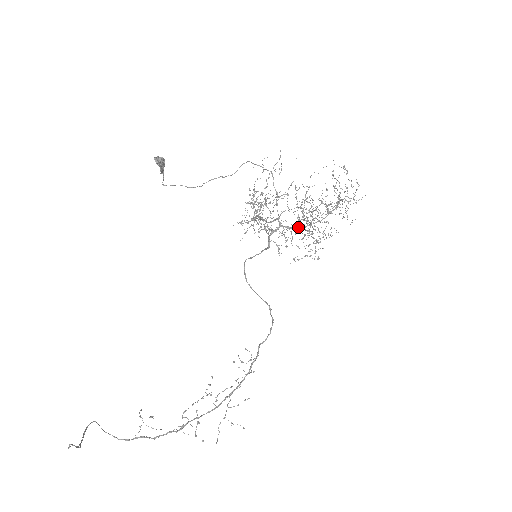
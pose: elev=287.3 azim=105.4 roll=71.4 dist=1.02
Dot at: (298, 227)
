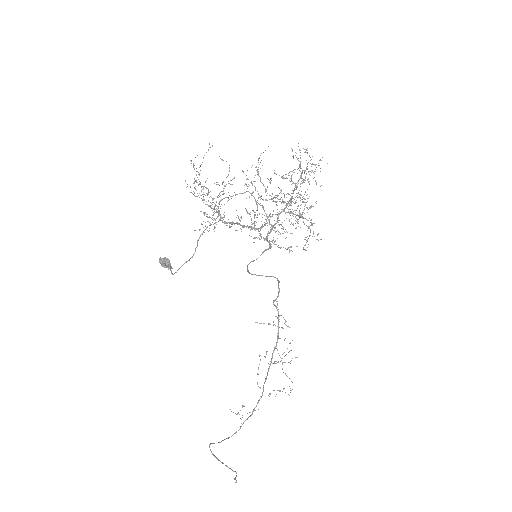
Dot at: occluded
